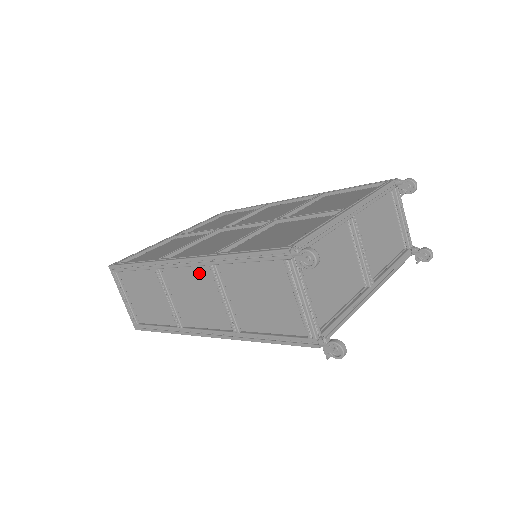
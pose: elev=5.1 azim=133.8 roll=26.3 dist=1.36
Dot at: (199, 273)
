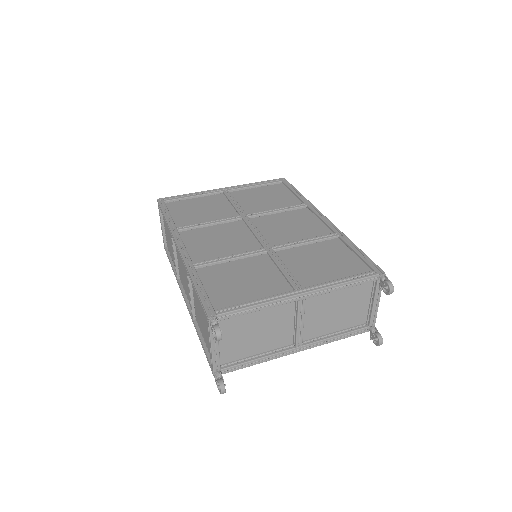
Dot at: occluded
